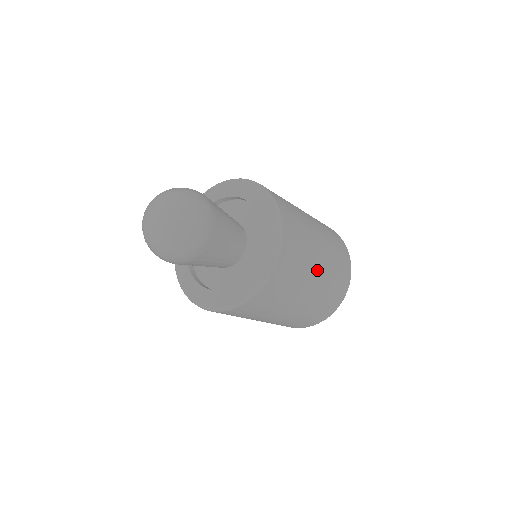
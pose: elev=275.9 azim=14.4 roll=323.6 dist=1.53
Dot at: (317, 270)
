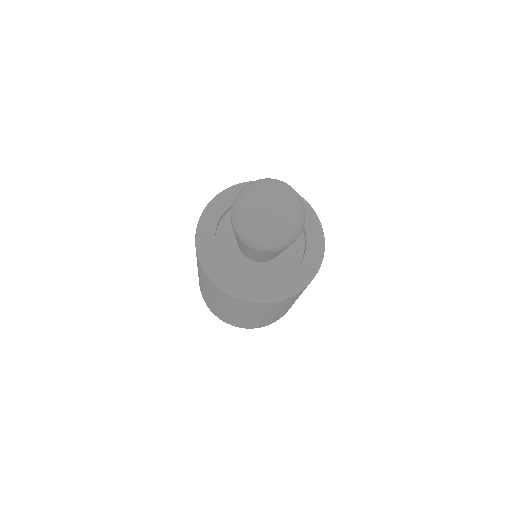
Dot at: (283, 310)
